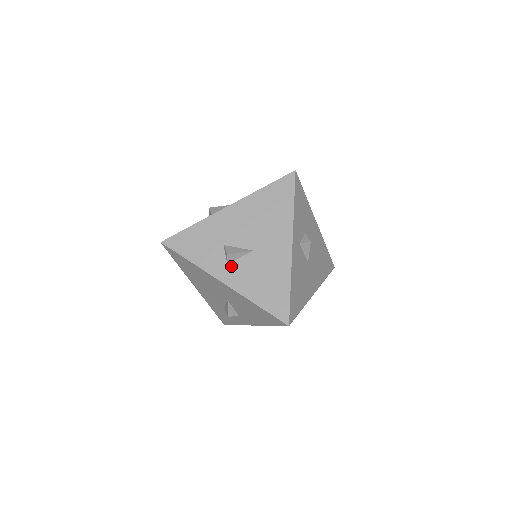
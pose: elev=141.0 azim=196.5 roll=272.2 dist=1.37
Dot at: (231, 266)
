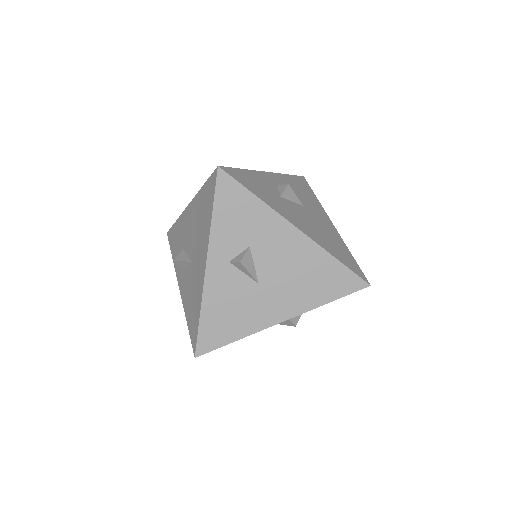
Dot at: (183, 273)
